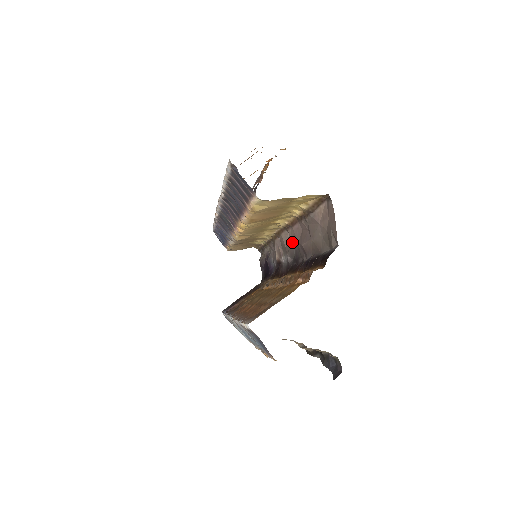
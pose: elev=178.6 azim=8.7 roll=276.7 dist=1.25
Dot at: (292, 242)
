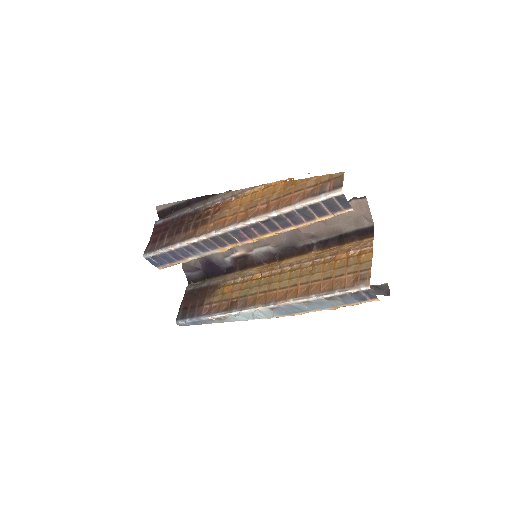
Dot at: (281, 235)
